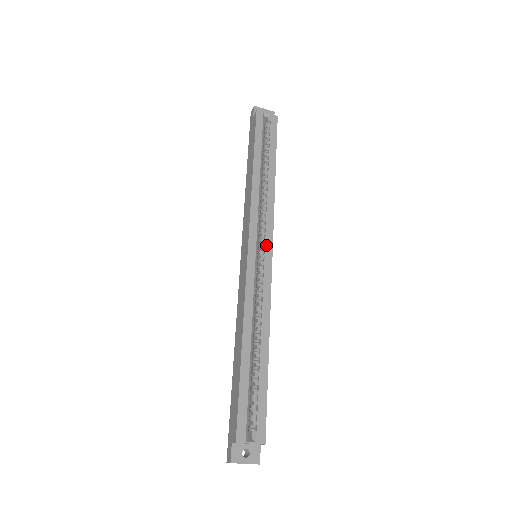
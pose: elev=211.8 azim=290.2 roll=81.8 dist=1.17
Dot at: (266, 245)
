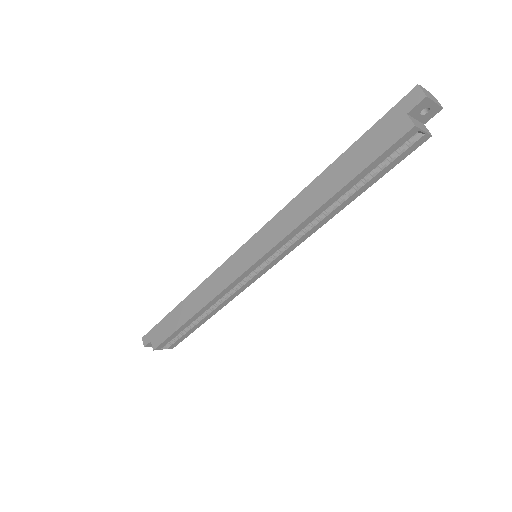
Dot at: (271, 263)
